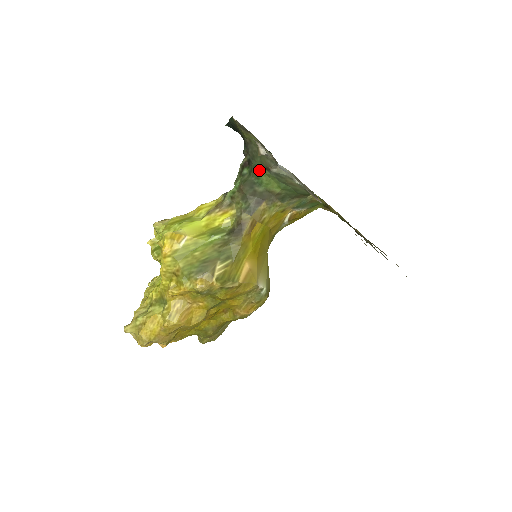
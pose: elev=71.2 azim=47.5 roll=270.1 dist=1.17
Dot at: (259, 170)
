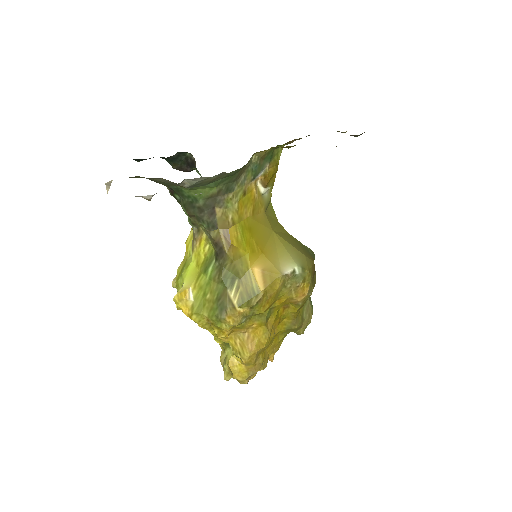
Dot at: (182, 190)
